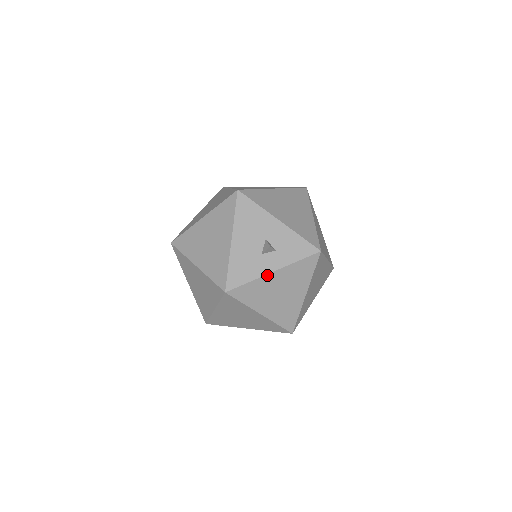
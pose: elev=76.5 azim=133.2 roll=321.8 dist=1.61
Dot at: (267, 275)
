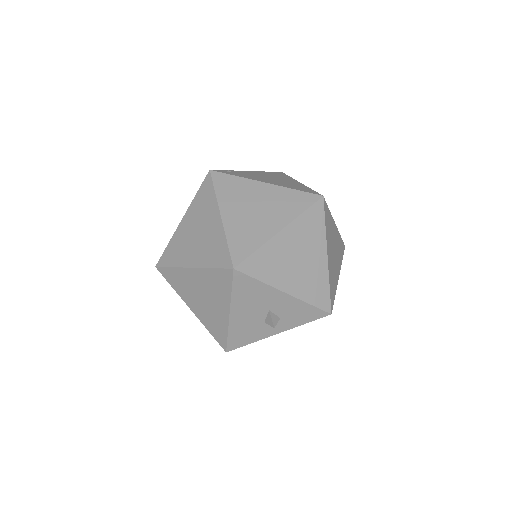
Dot at: occluded
